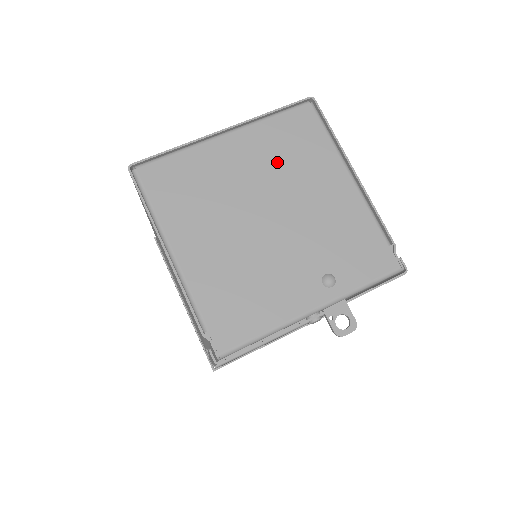
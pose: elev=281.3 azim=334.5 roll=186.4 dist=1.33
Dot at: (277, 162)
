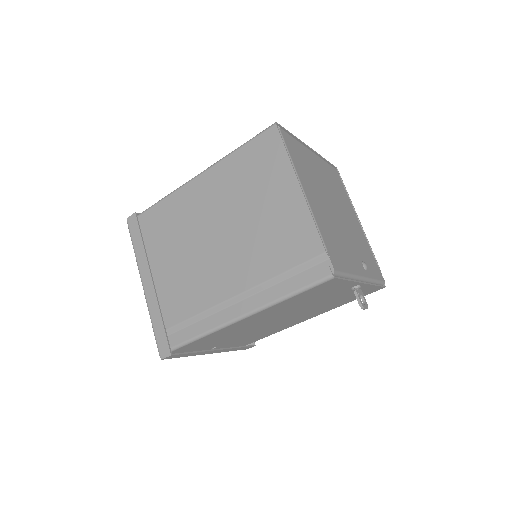
Dot at: (333, 186)
